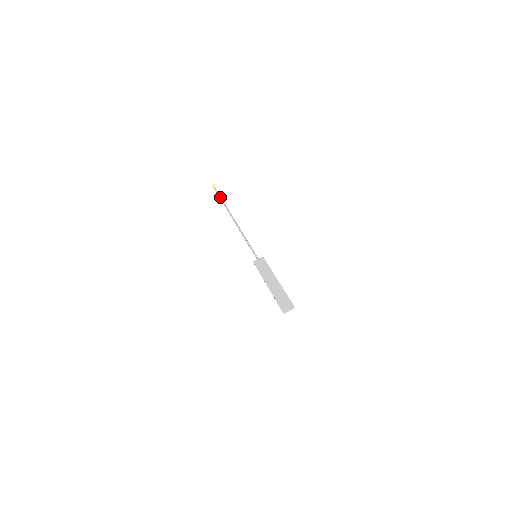
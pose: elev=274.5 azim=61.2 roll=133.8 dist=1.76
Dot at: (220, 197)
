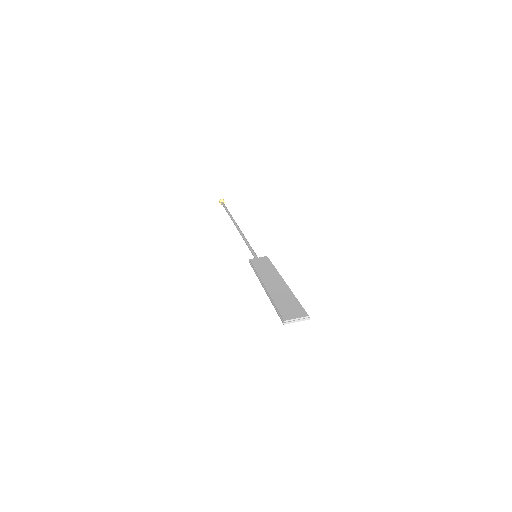
Dot at: (226, 208)
